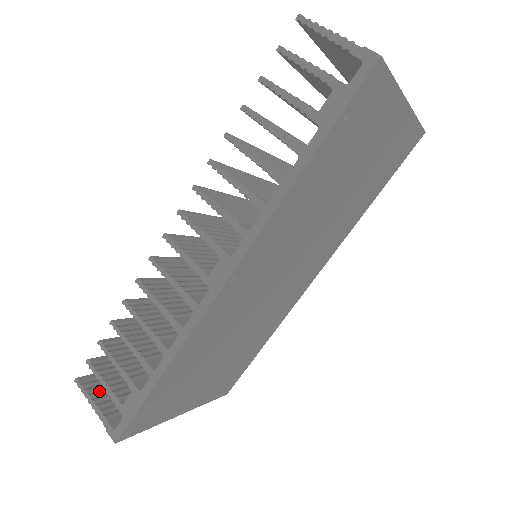
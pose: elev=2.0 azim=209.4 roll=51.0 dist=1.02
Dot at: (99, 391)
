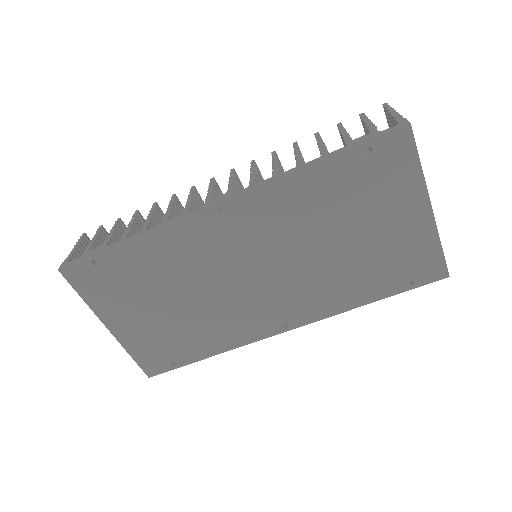
Dot at: occluded
